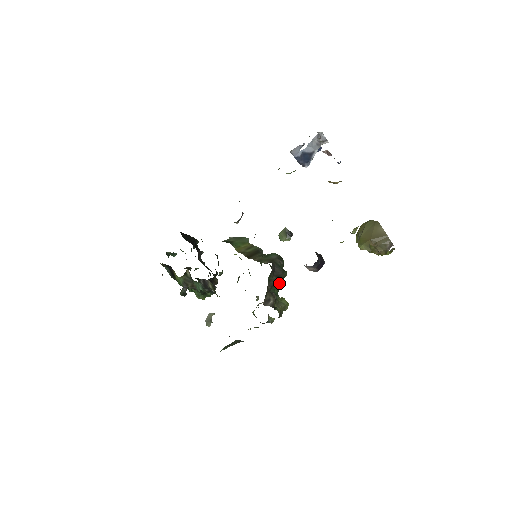
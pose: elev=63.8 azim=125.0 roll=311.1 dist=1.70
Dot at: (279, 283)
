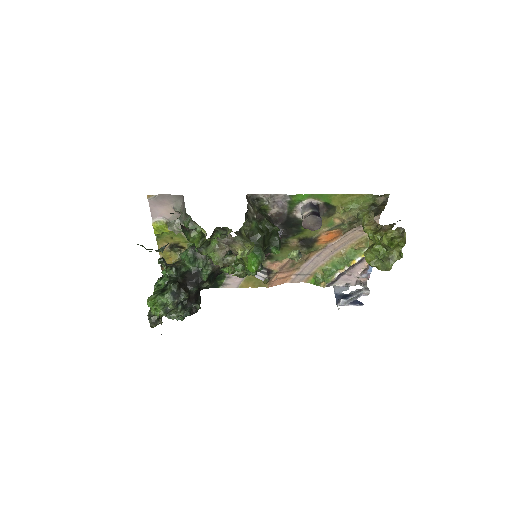
Dot at: (264, 234)
